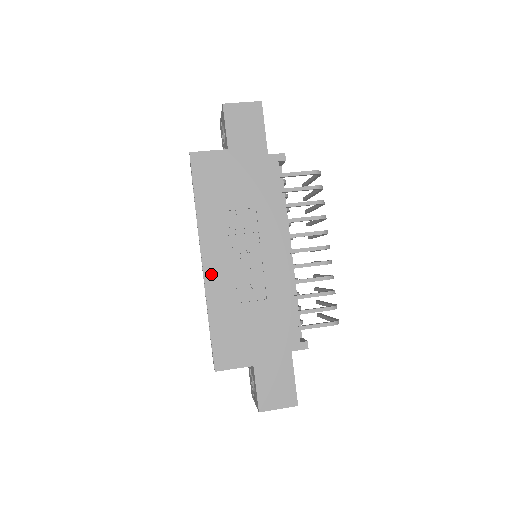
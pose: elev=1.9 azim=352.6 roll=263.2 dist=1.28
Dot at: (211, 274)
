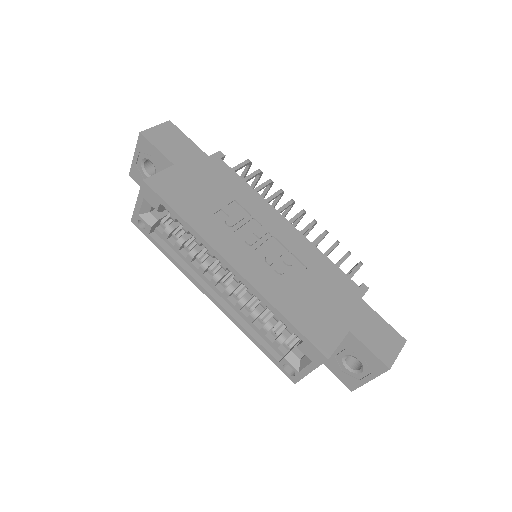
Dot at: (248, 273)
